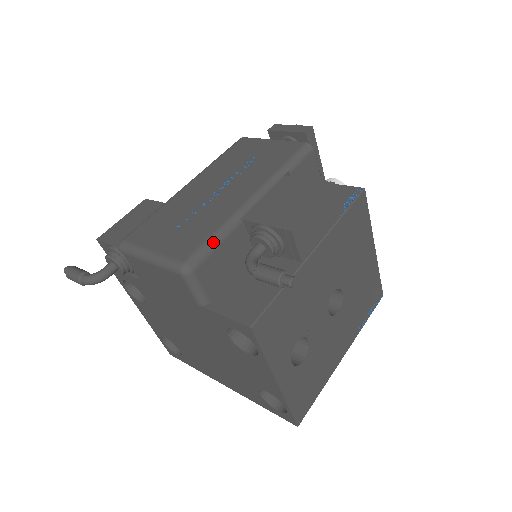
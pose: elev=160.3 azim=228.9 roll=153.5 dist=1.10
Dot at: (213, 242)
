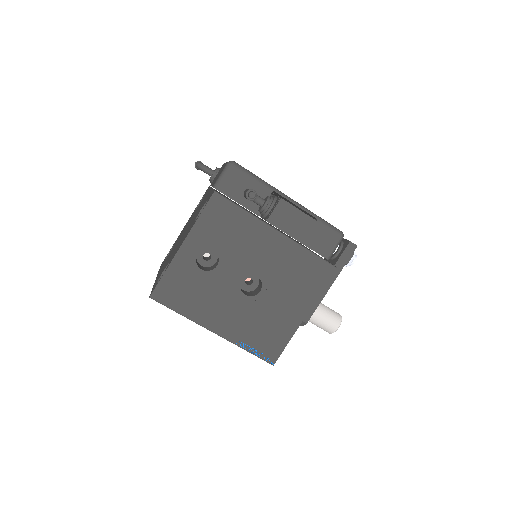
Dot at: (253, 175)
